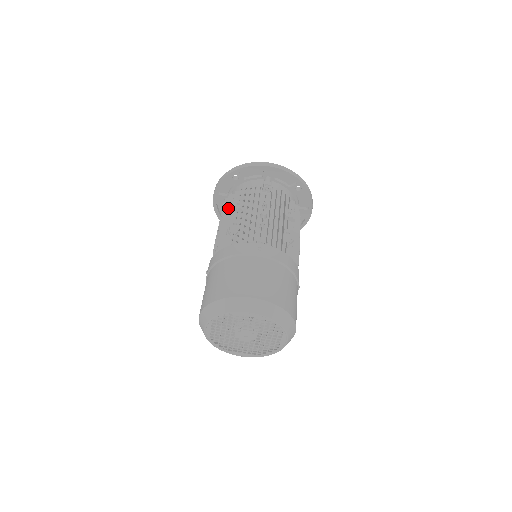
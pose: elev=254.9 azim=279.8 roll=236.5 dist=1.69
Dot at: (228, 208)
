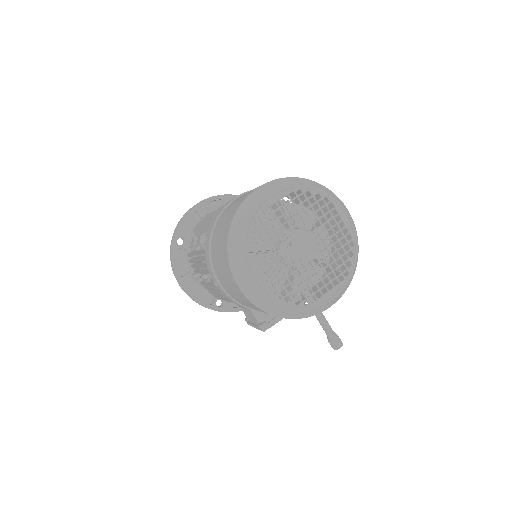
Dot at: (193, 253)
